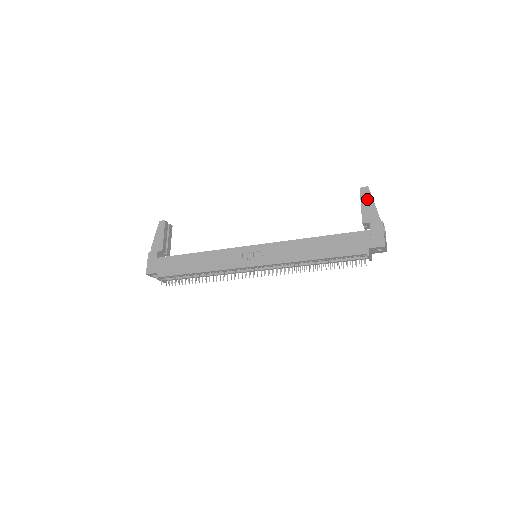
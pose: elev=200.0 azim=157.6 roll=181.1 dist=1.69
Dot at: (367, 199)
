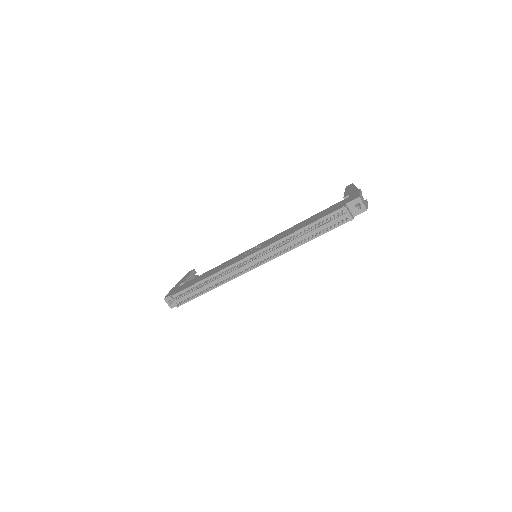
Dot at: (350, 187)
